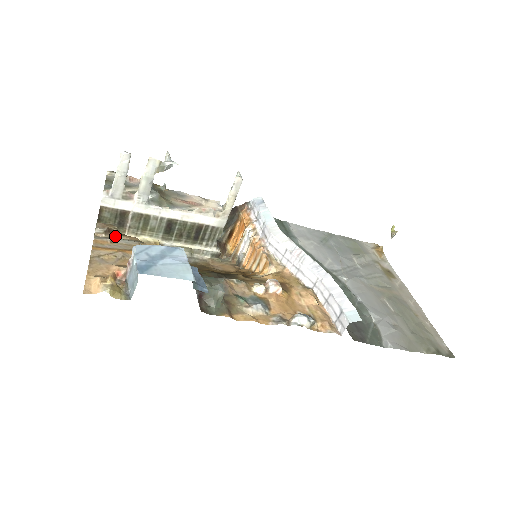
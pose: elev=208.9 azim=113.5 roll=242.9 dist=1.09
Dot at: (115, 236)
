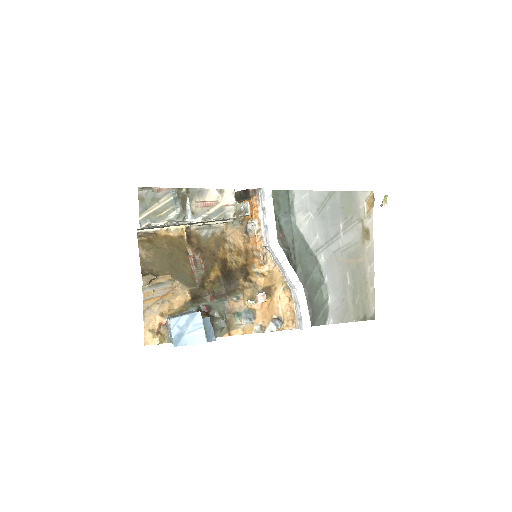
Dot at: (155, 282)
